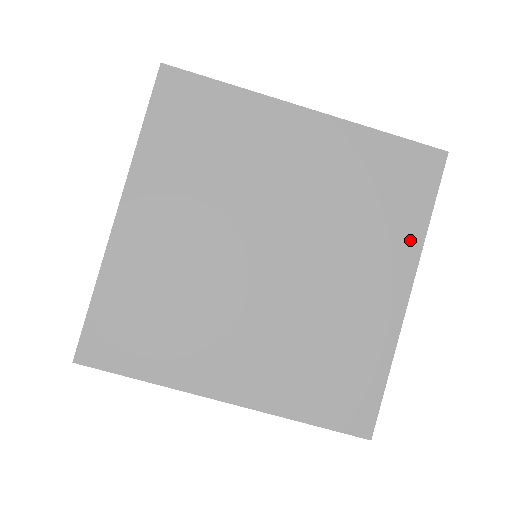
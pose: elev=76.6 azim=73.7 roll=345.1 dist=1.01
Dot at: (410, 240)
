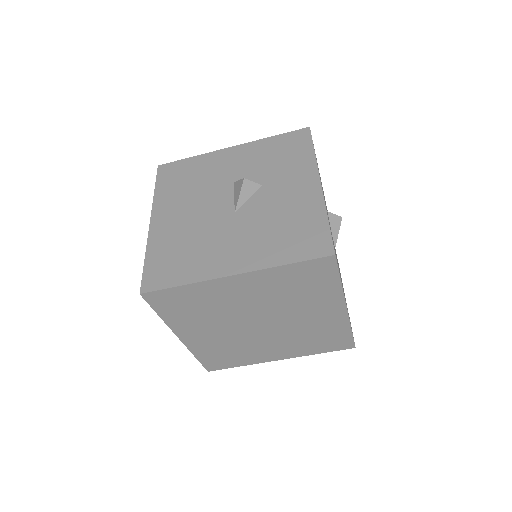
Dot at: (334, 293)
